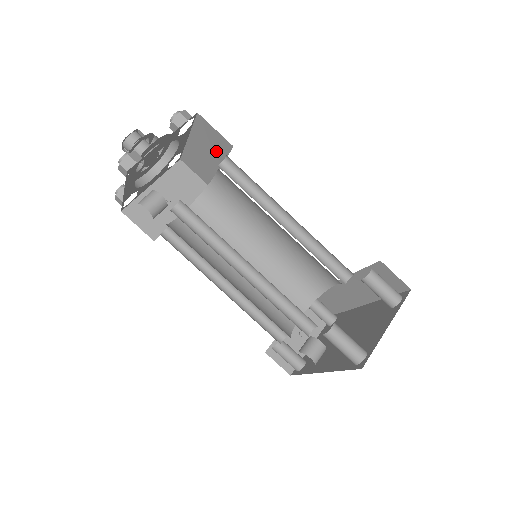
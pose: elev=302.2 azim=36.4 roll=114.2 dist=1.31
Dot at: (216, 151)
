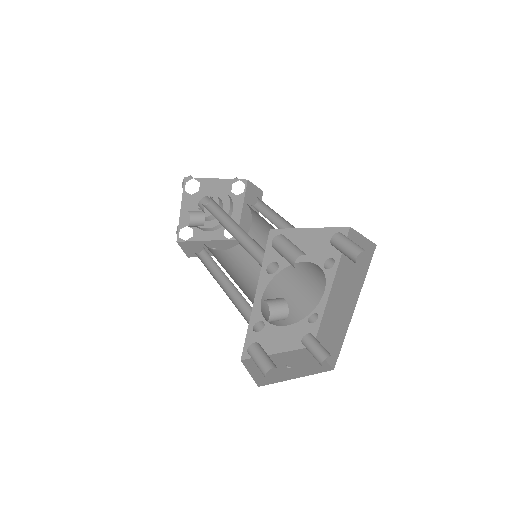
Dot at: occluded
